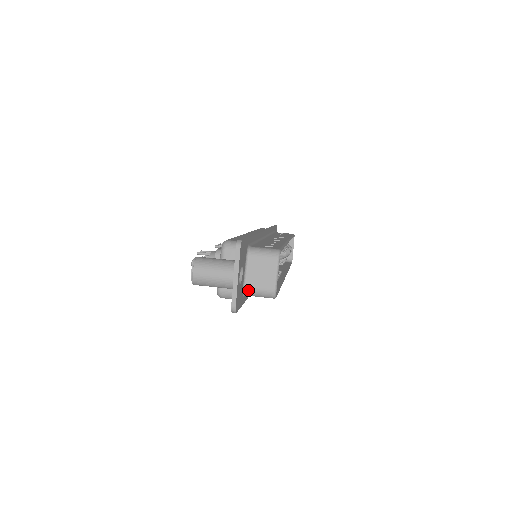
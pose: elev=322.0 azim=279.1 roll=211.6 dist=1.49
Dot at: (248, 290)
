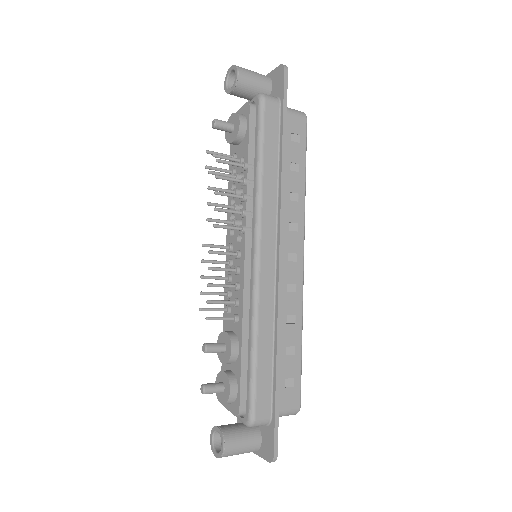
Dot at: occluded
